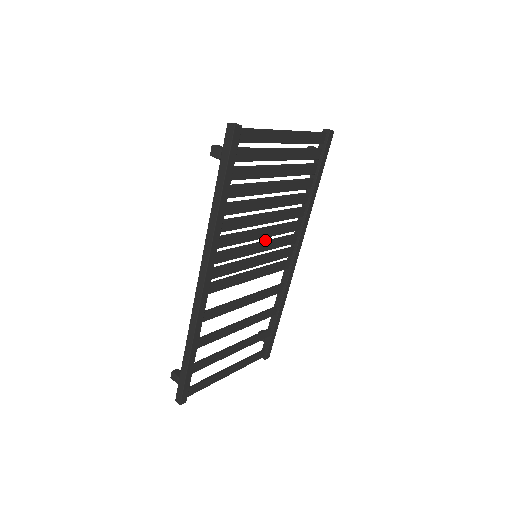
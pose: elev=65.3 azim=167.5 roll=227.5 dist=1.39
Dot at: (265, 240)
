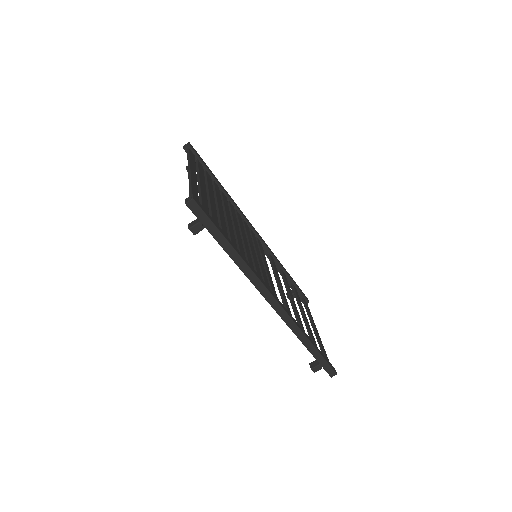
Dot at: occluded
